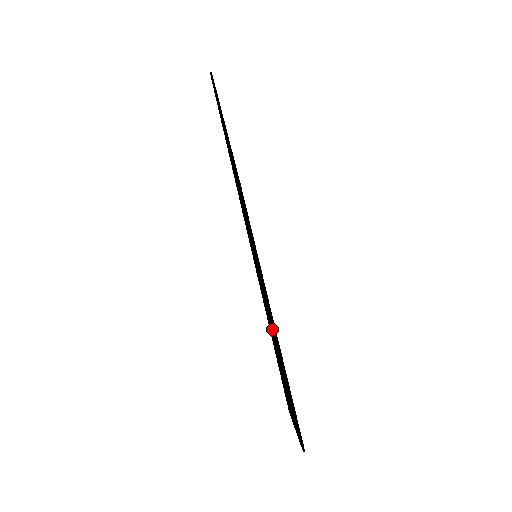
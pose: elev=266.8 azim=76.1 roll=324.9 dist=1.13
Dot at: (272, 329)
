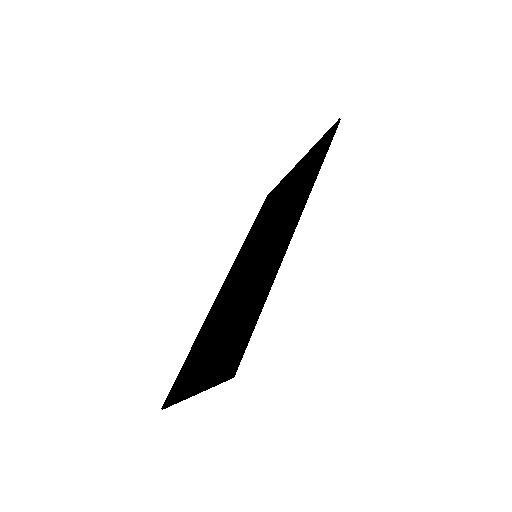
Dot at: occluded
